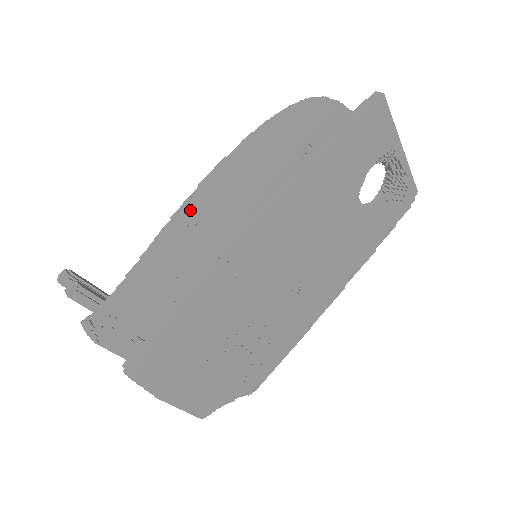
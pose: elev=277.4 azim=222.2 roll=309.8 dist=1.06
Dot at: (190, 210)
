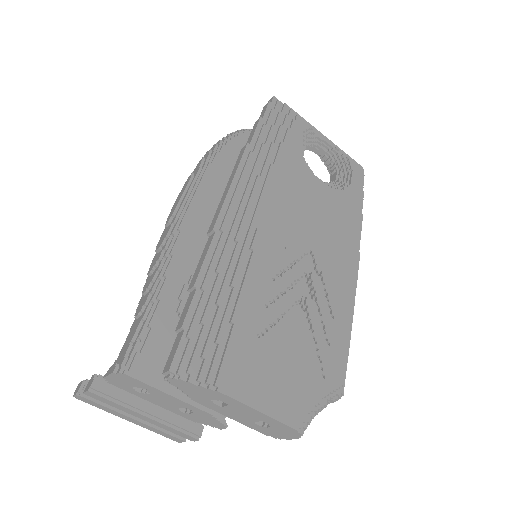
Dot at: (169, 227)
